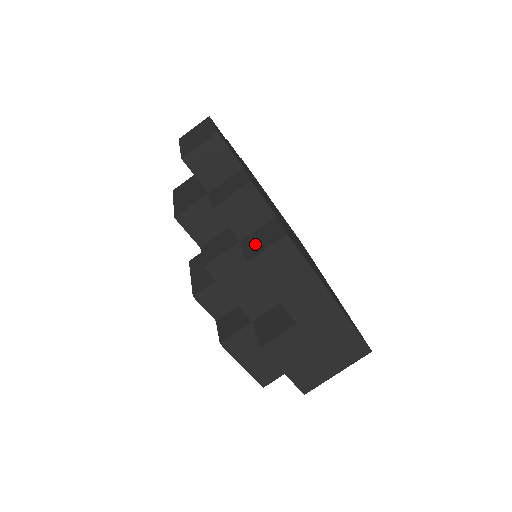
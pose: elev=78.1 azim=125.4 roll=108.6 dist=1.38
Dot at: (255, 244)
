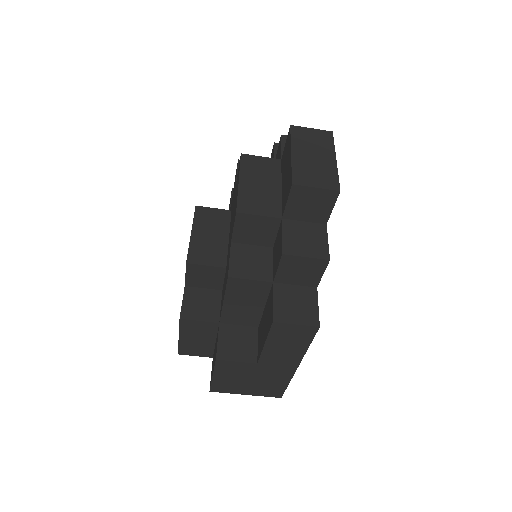
Dot at: (287, 305)
